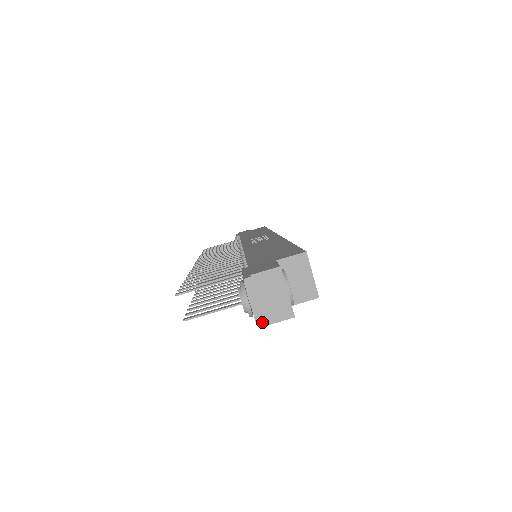
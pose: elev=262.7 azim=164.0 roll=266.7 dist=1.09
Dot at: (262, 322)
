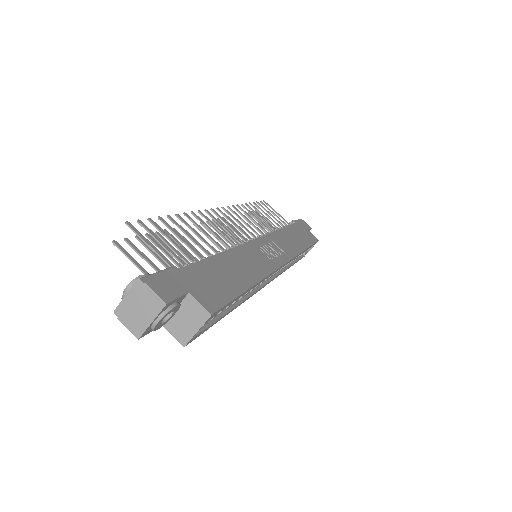
Dot at: (119, 314)
